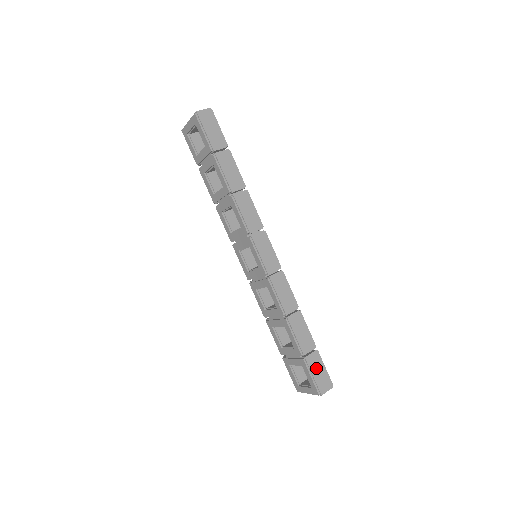
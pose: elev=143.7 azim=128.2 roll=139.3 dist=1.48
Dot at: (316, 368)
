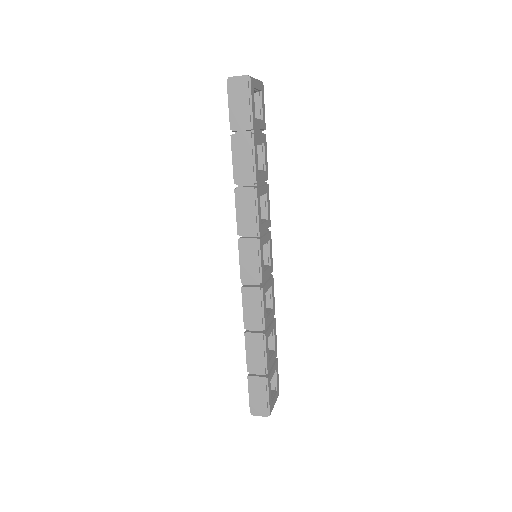
Dot at: (257, 391)
